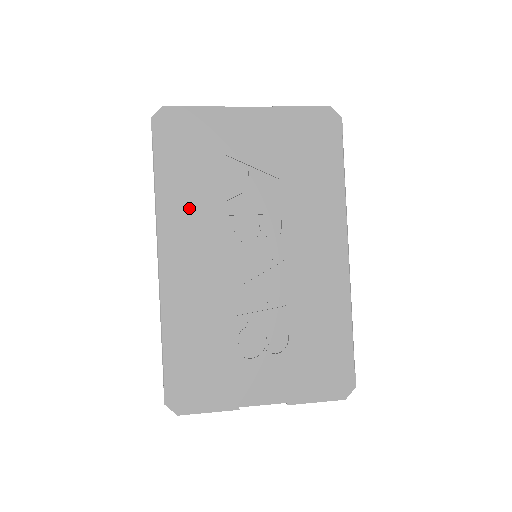
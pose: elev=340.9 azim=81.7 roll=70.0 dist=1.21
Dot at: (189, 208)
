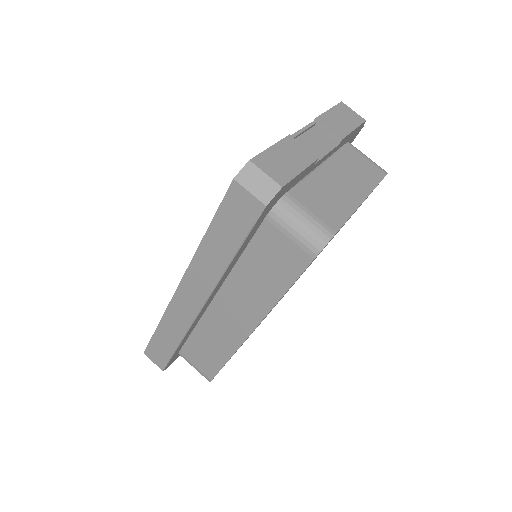
Dot at: occluded
